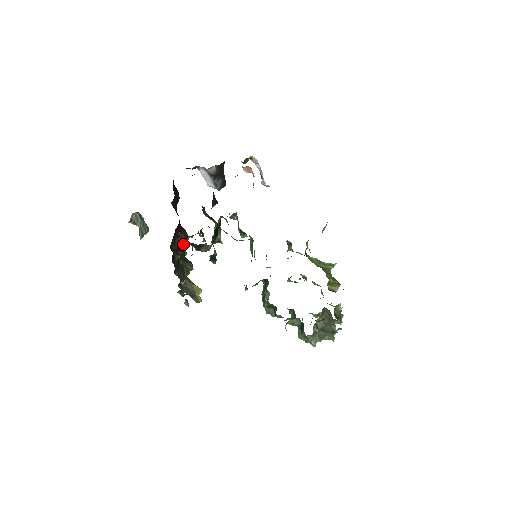
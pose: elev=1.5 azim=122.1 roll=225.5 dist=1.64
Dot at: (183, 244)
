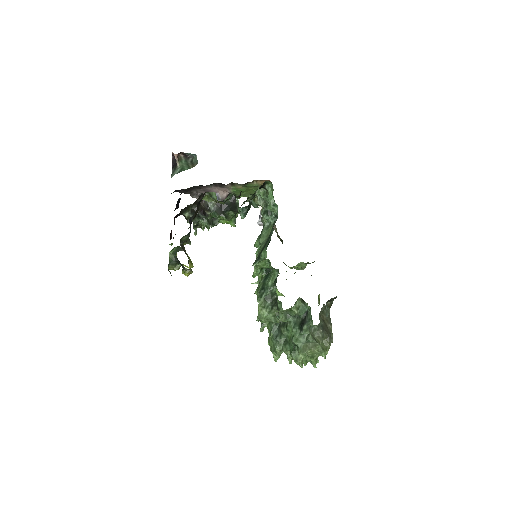
Dot at: occluded
